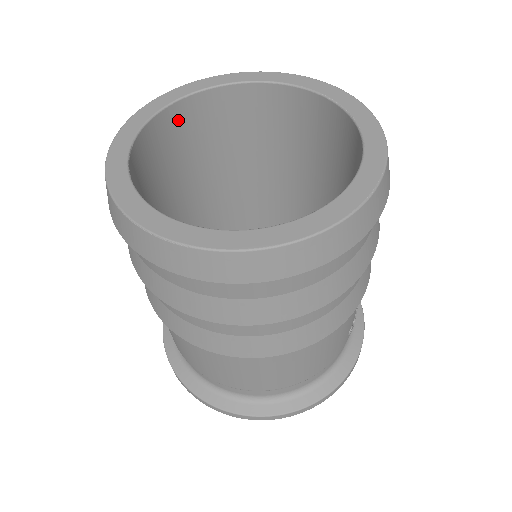
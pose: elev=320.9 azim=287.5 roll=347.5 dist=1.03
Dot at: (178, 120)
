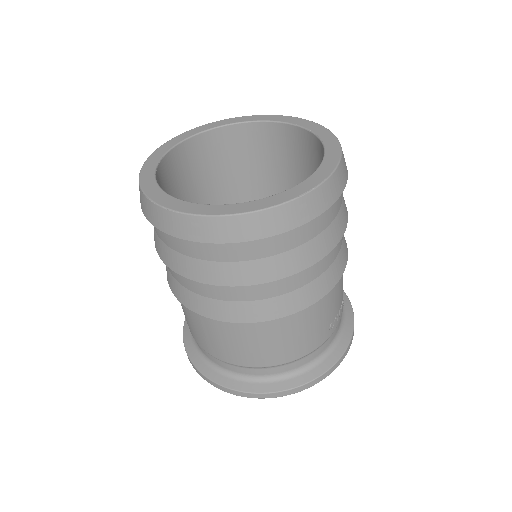
Dot at: (202, 147)
